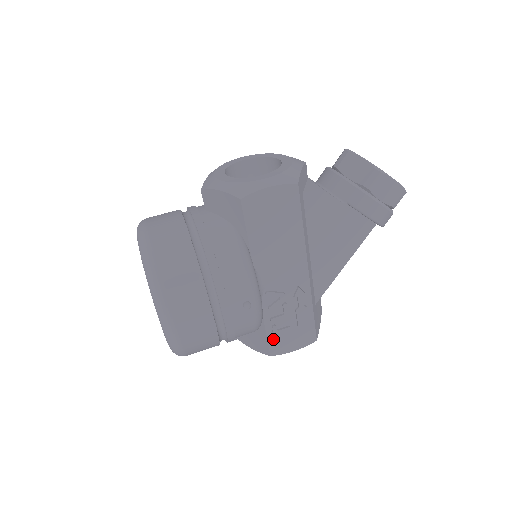
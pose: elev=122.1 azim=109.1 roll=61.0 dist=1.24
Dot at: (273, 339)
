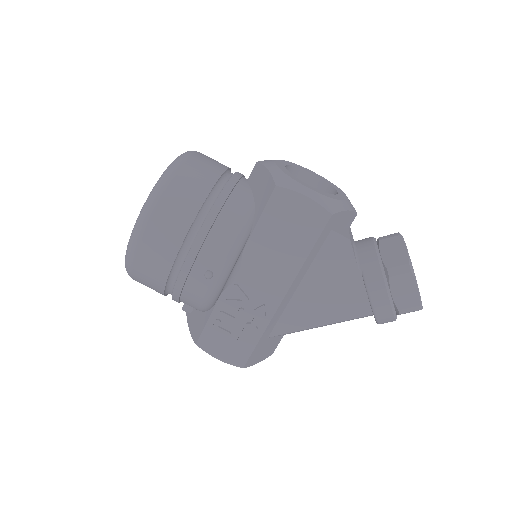
Dot at: (209, 331)
